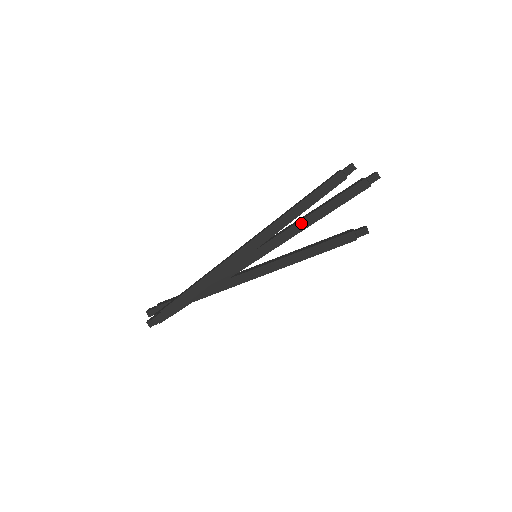
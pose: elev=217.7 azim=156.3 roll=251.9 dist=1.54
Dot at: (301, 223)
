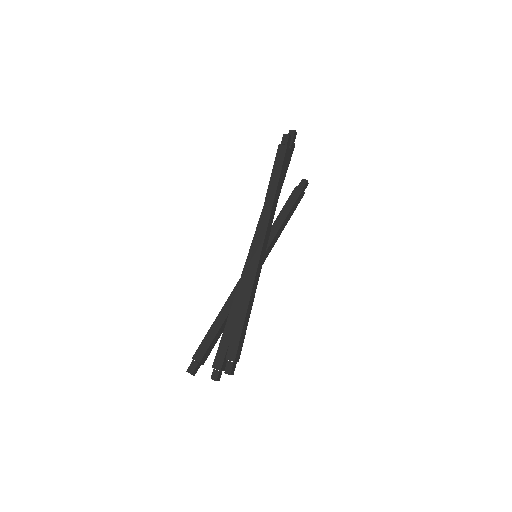
Dot at: occluded
